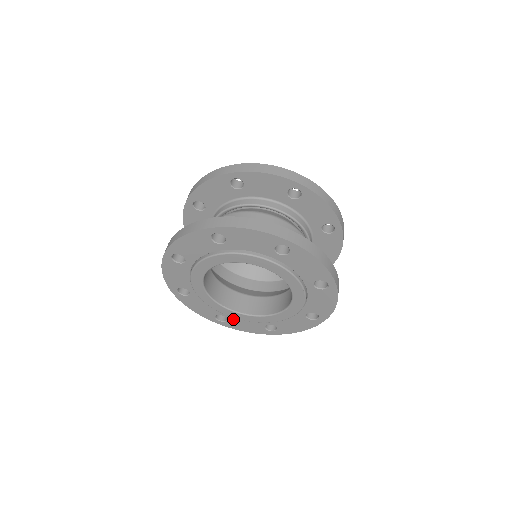
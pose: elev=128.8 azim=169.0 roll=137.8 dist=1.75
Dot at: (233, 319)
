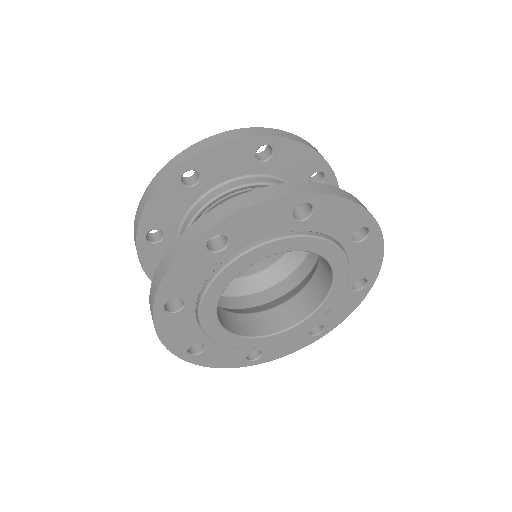
Dot at: (269, 348)
